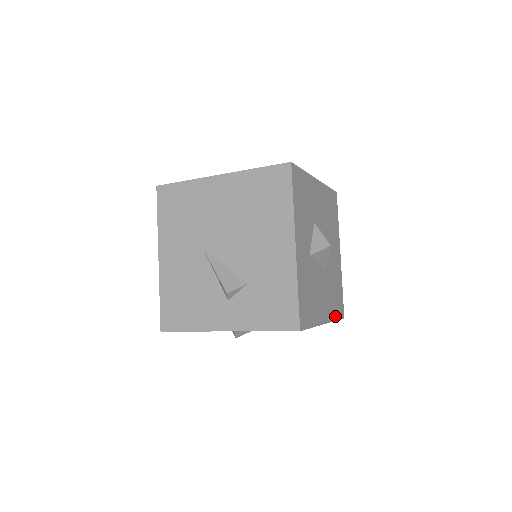
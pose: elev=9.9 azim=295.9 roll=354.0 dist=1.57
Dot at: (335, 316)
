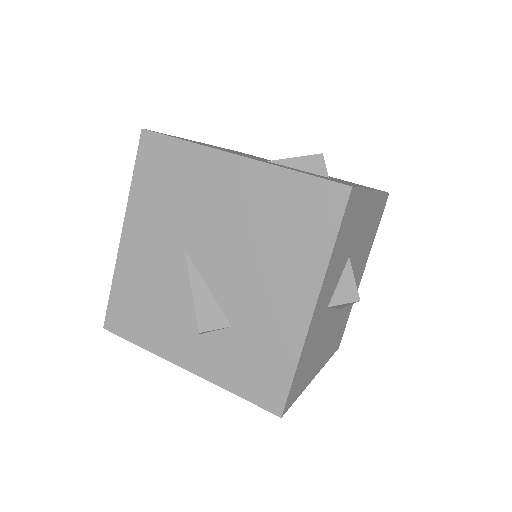
Dot at: (329, 355)
